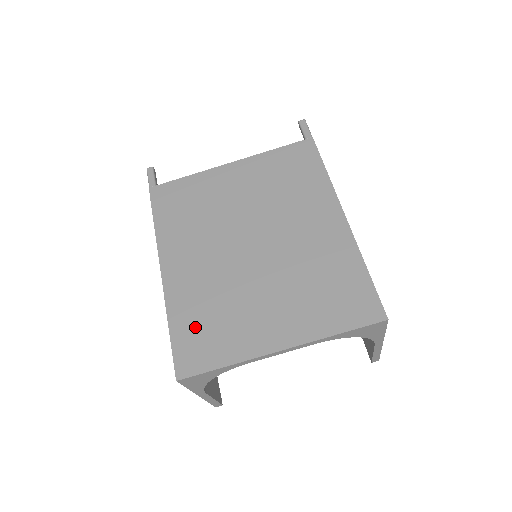
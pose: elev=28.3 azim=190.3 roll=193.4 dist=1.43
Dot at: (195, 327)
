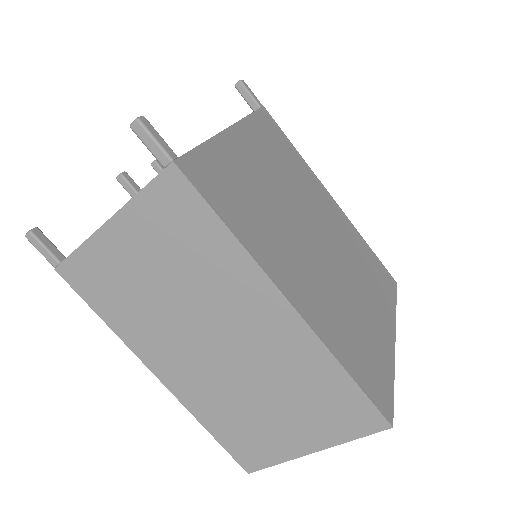
Dot at: (359, 356)
